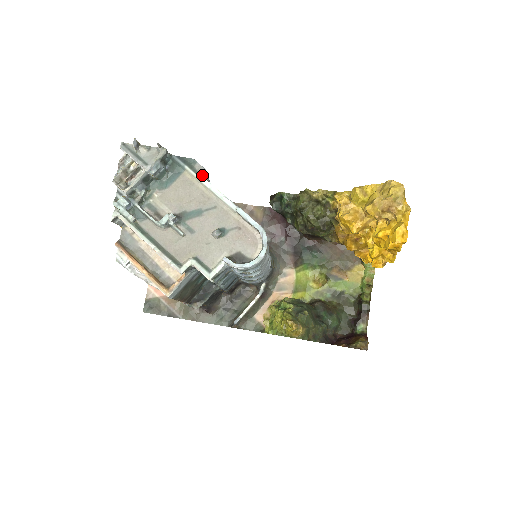
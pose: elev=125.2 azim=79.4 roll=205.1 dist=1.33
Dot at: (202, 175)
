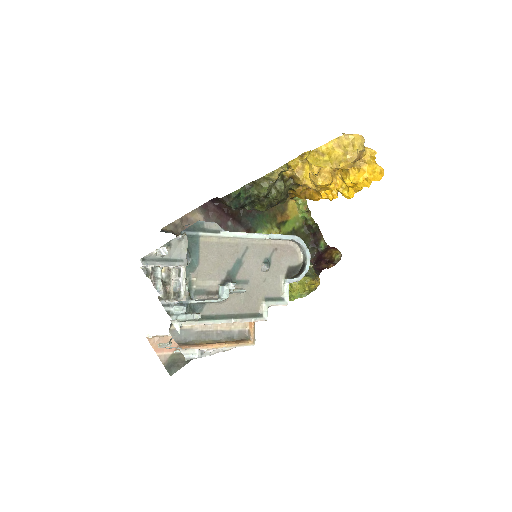
Dot at: (217, 230)
